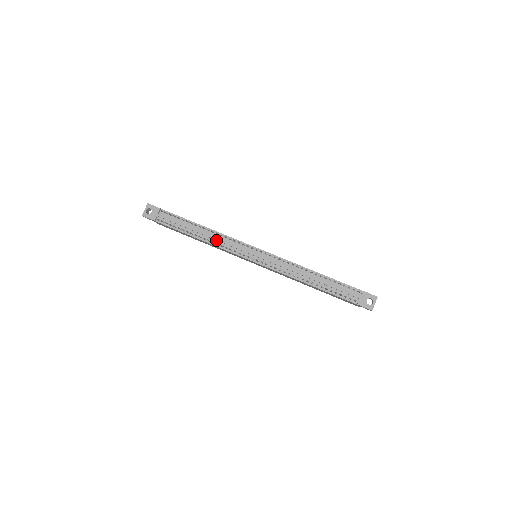
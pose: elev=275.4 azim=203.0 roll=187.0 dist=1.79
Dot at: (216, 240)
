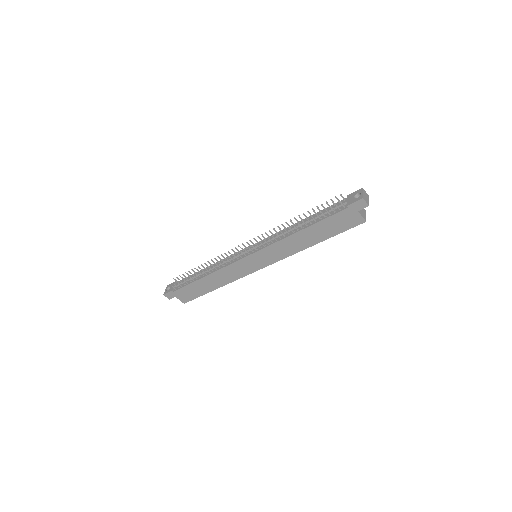
Dot at: occluded
